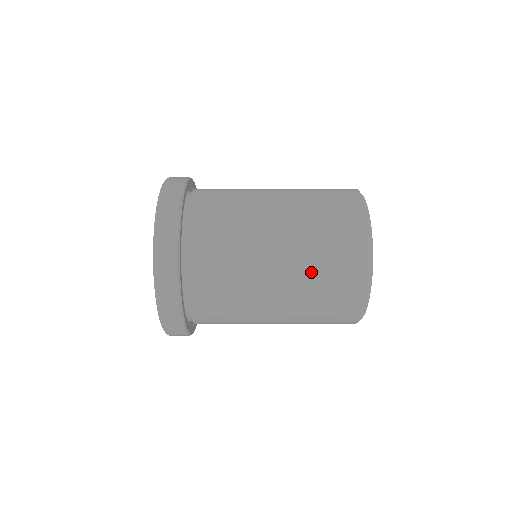
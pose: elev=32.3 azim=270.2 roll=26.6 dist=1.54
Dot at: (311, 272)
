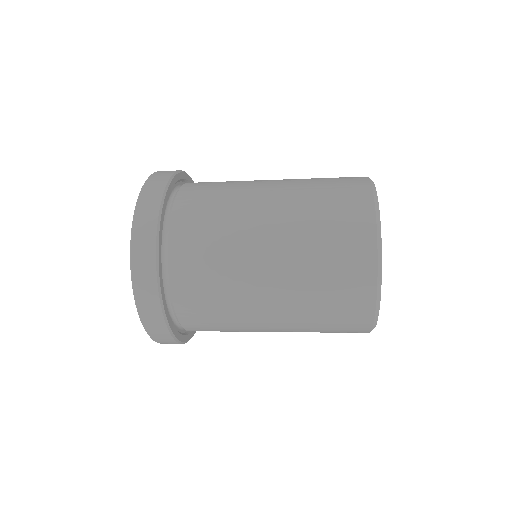
Dot at: (307, 250)
